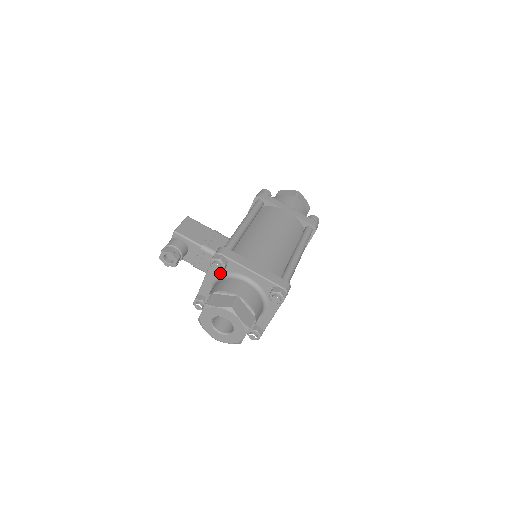
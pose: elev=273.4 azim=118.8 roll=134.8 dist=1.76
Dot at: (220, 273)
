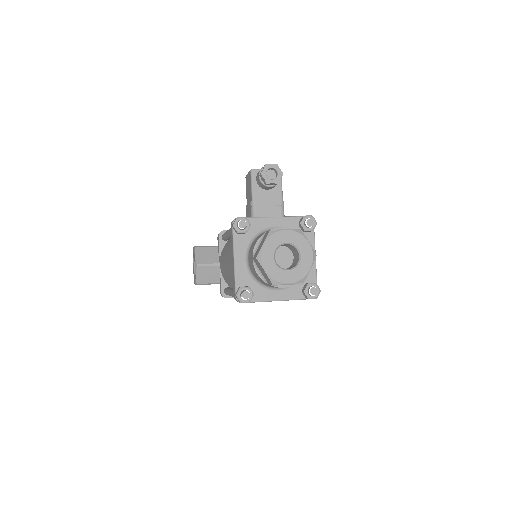
Dot at: occluded
